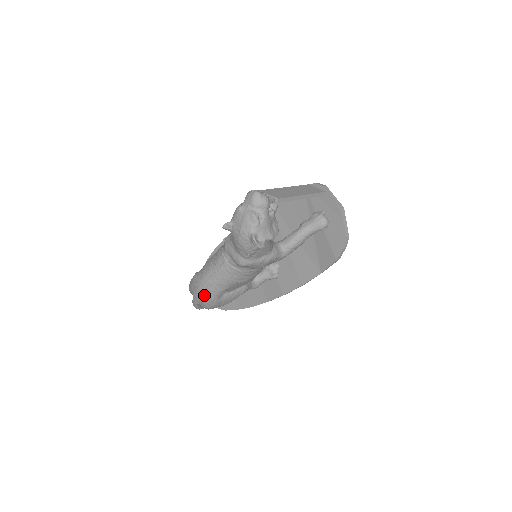
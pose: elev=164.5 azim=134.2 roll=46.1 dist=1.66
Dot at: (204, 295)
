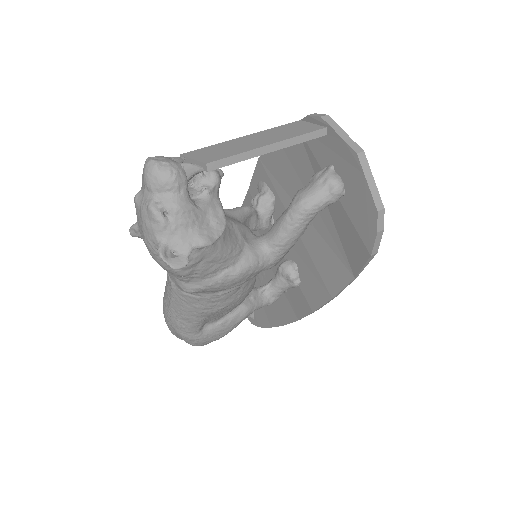
Dot at: (175, 332)
